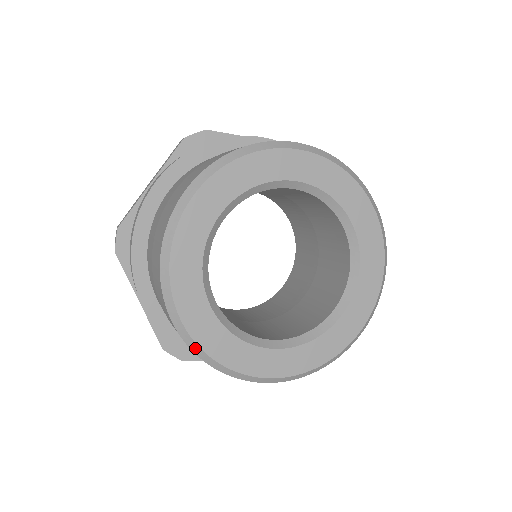
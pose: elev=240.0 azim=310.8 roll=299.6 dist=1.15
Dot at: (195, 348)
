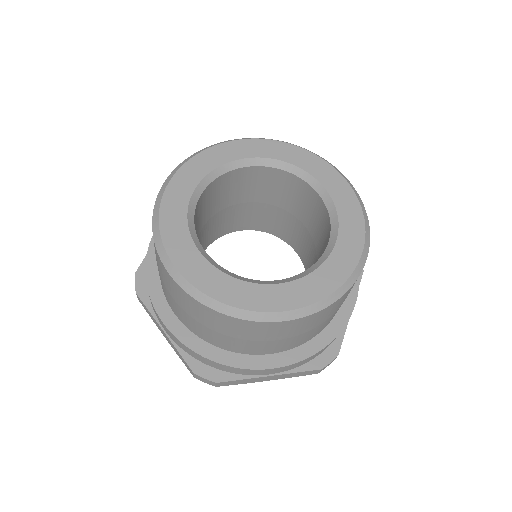
Dot at: (158, 203)
